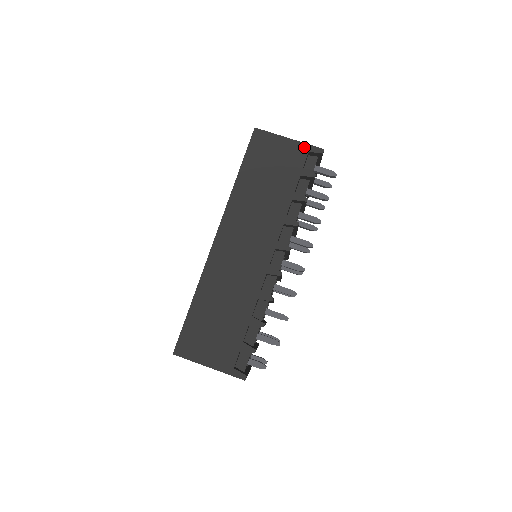
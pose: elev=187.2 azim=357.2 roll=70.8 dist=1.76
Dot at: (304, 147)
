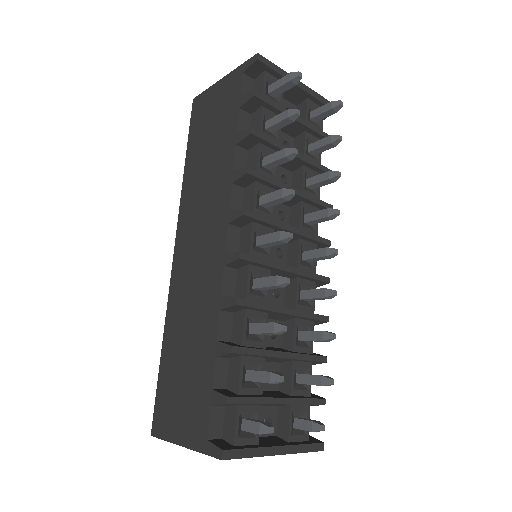
Dot at: (237, 72)
